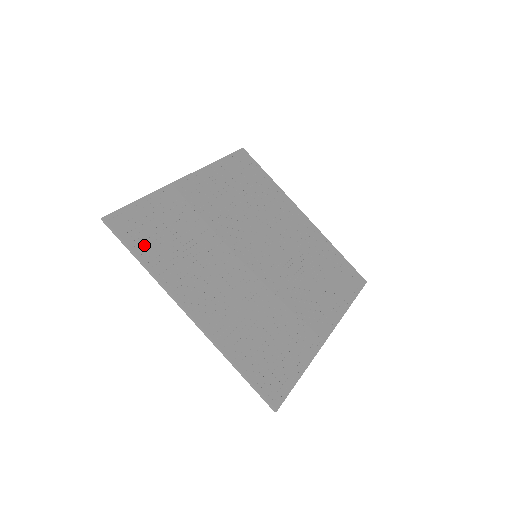
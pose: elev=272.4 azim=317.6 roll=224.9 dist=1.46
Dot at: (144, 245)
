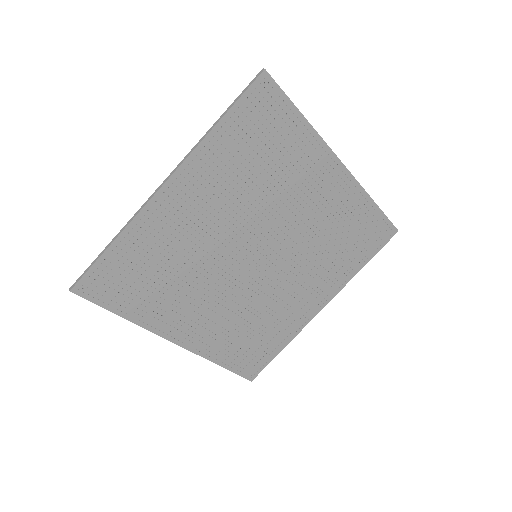
Dot at: (122, 301)
